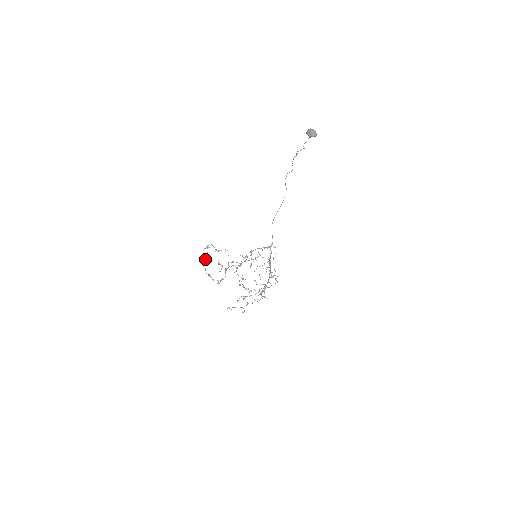
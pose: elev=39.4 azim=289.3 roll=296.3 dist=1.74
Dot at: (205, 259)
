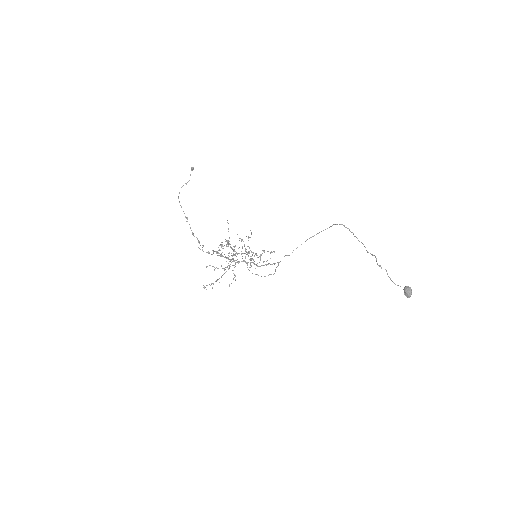
Dot at: occluded
